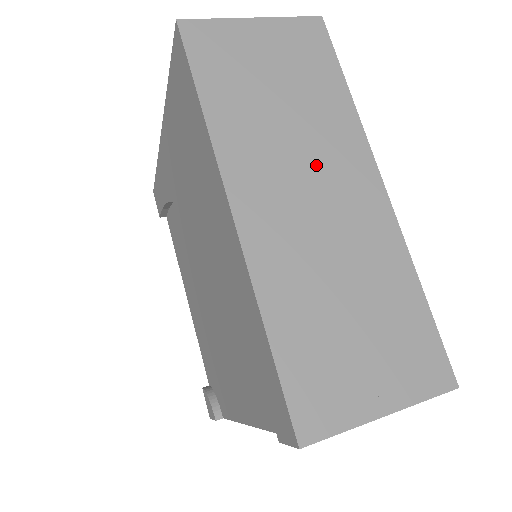
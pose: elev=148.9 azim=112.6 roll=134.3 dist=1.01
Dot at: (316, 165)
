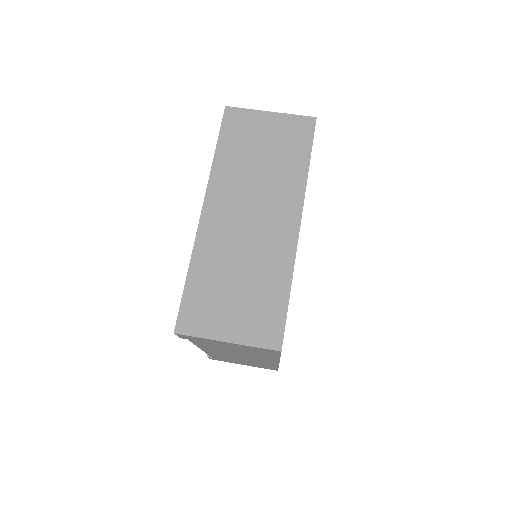
Dot at: (263, 201)
